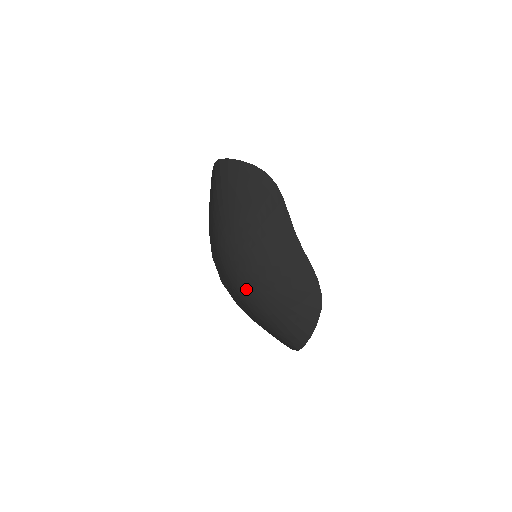
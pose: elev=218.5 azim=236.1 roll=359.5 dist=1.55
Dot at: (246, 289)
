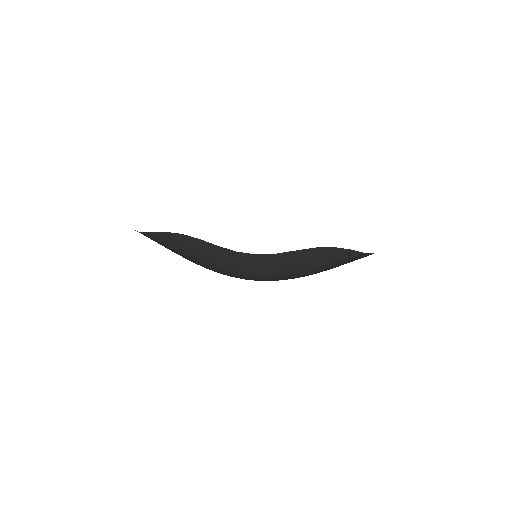
Dot at: occluded
